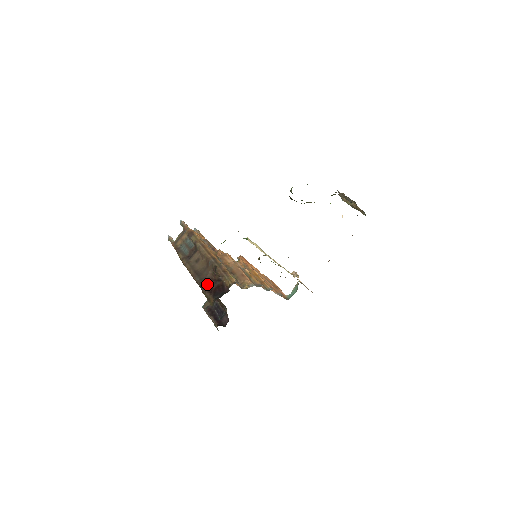
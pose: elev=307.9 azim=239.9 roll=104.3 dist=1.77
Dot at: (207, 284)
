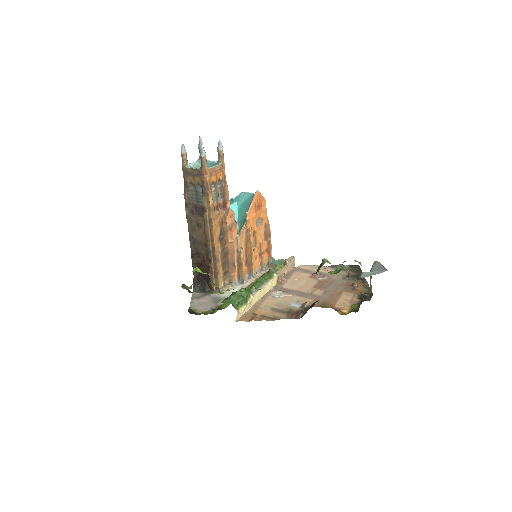
Dot at: (198, 258)
